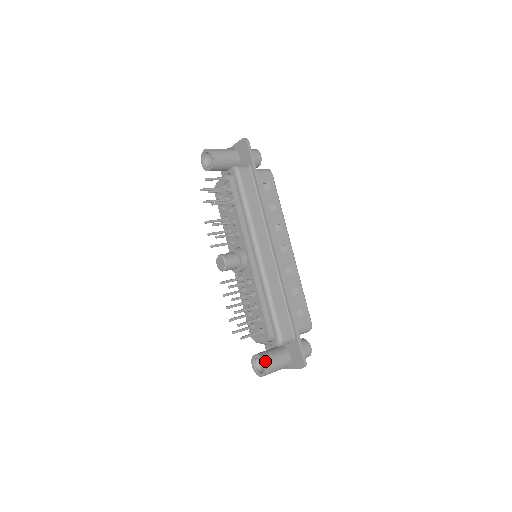
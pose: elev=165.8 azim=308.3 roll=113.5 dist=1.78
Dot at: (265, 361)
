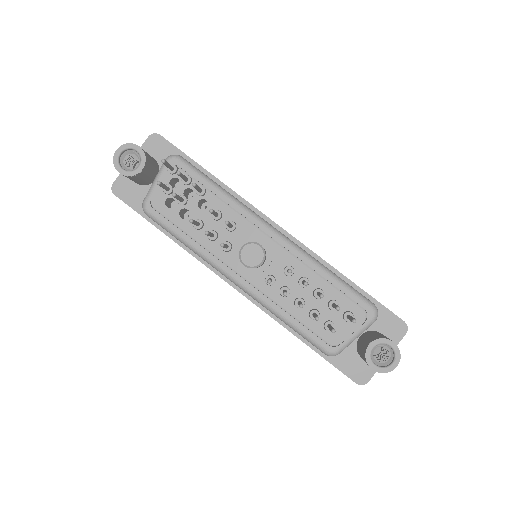
Dot at: (387, 339)
